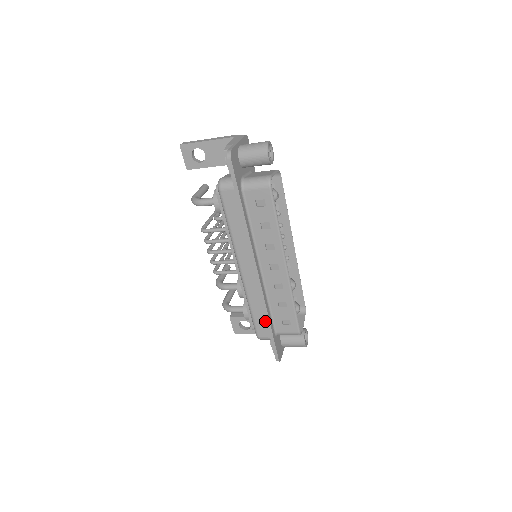
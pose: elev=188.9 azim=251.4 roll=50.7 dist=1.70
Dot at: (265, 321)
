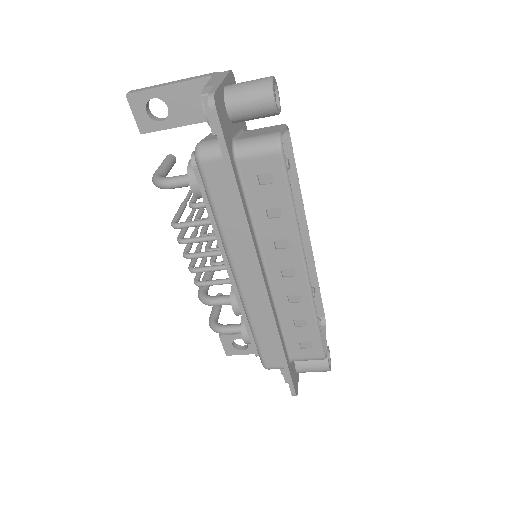
Dot at: (275, 347)
